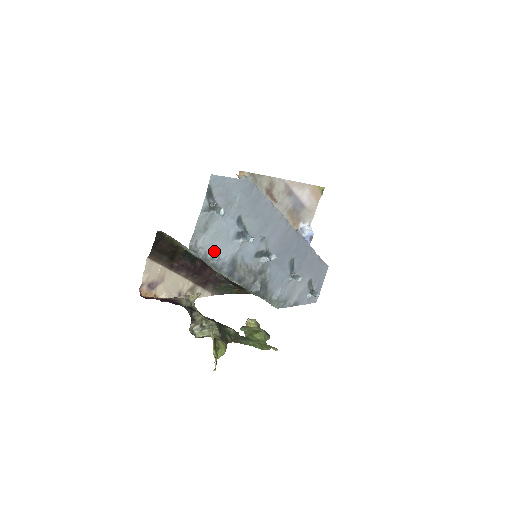
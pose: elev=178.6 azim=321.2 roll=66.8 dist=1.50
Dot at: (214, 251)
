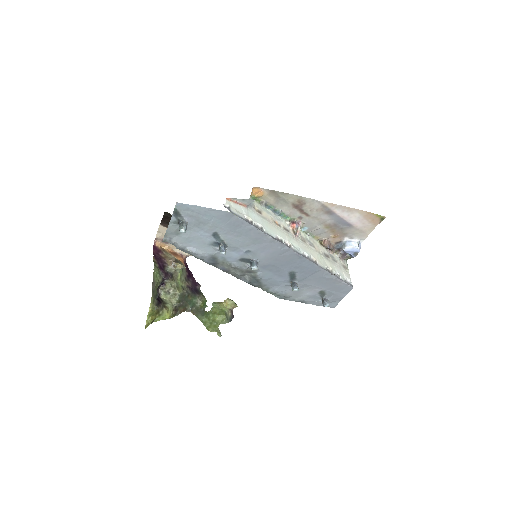
Dot at: (190, 248)
